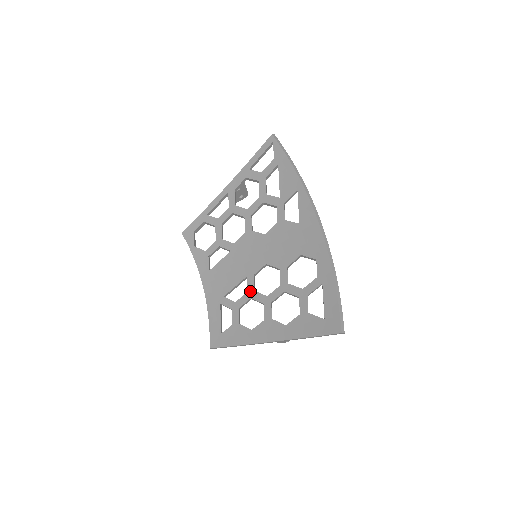
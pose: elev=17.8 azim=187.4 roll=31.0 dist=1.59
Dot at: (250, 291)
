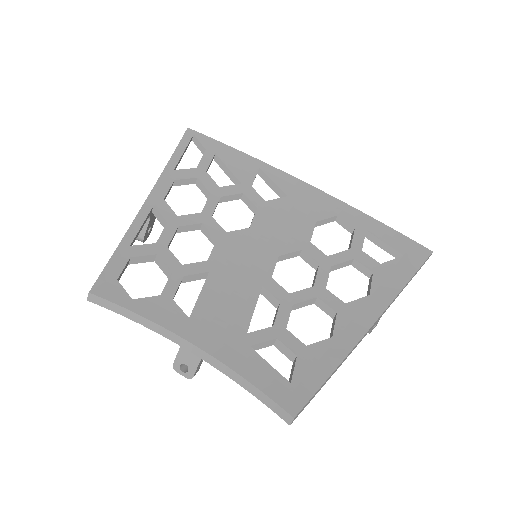
Dot at: (284, 298)
